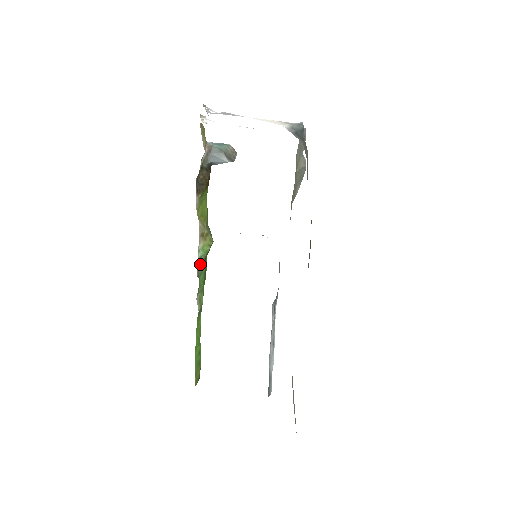
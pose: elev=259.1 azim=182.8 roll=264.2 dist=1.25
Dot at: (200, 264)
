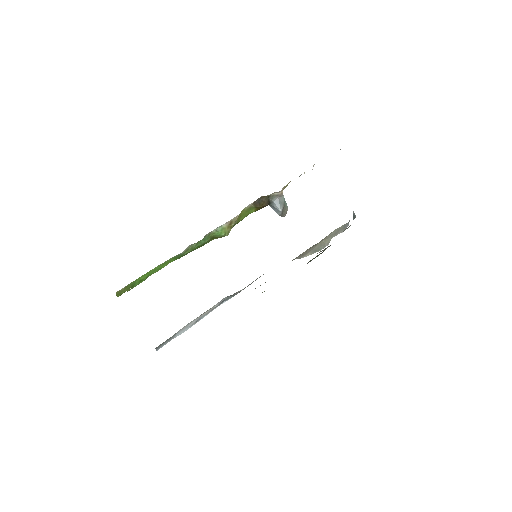
Dot at: (211, 234)
